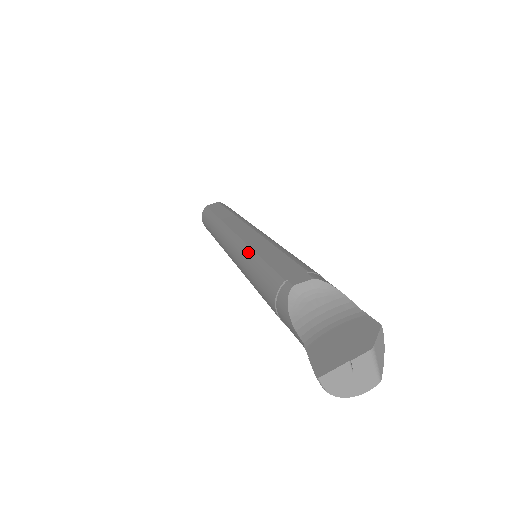
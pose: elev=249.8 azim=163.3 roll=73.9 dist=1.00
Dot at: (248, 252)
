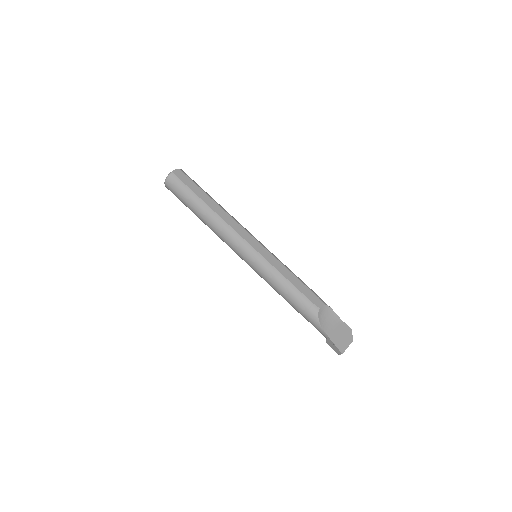
Dot at: (271, 267)
